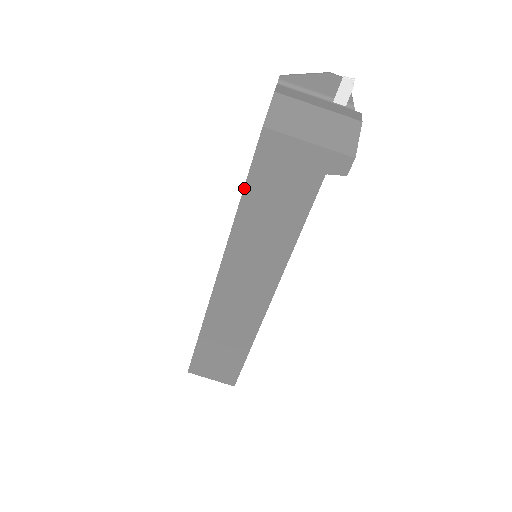
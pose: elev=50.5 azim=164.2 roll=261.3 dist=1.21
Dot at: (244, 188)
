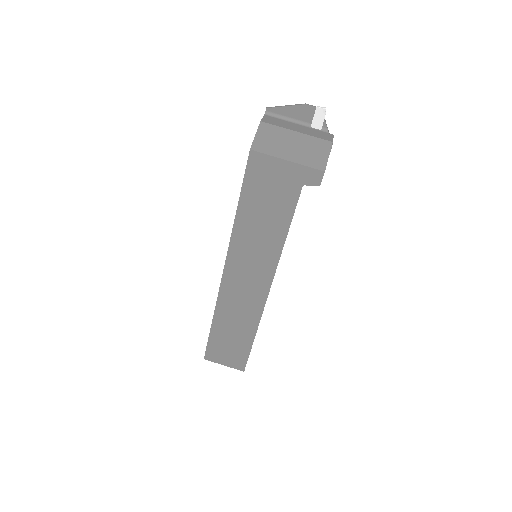
Dot at: (239, 199)
